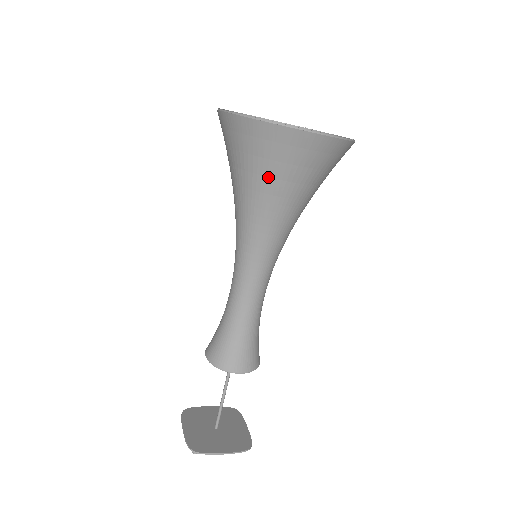
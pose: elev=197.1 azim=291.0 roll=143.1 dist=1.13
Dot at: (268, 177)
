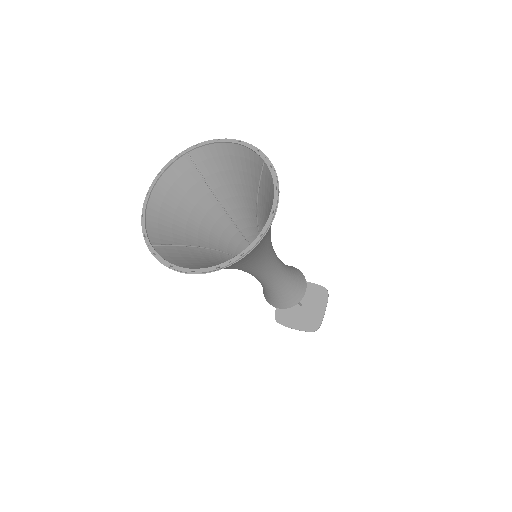
Dot at: (194, 259)
